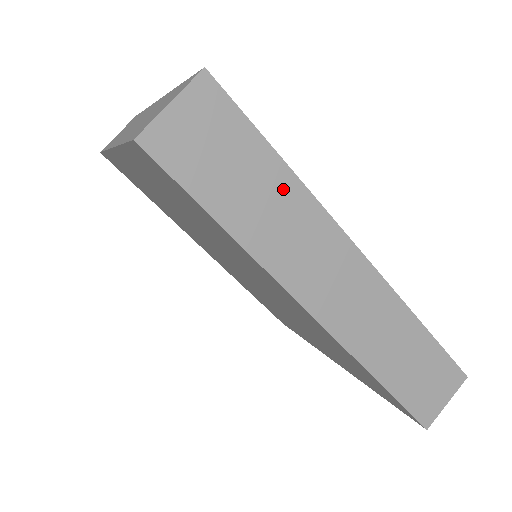
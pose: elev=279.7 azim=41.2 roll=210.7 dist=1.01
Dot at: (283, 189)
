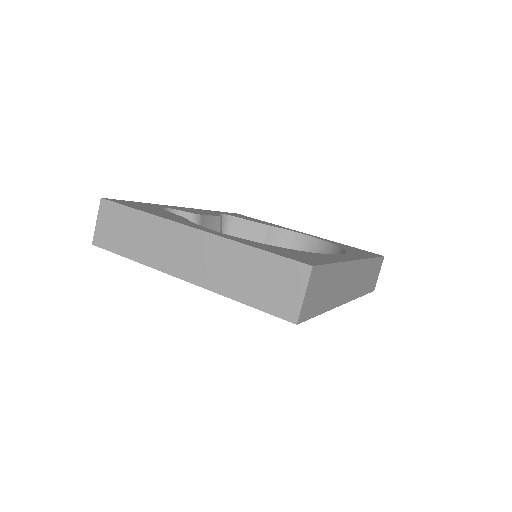
Dot at: (336, 273)
